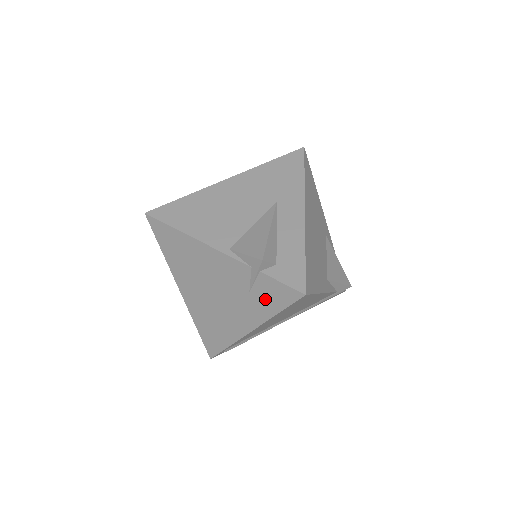
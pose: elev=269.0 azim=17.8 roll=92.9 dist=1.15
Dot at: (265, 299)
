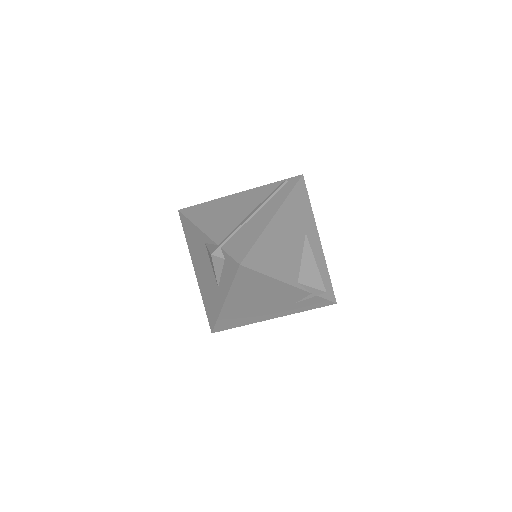
Dot at: (304, 306)
